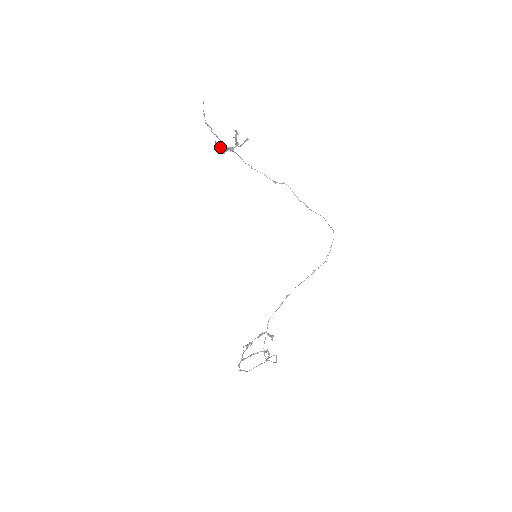
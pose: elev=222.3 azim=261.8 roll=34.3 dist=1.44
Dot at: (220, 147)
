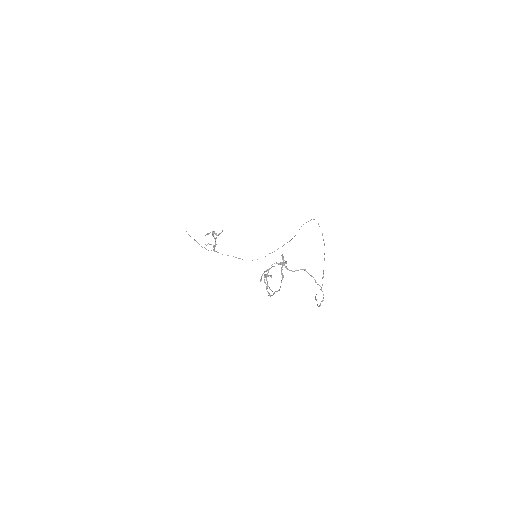
Dot at: (209, 244)
